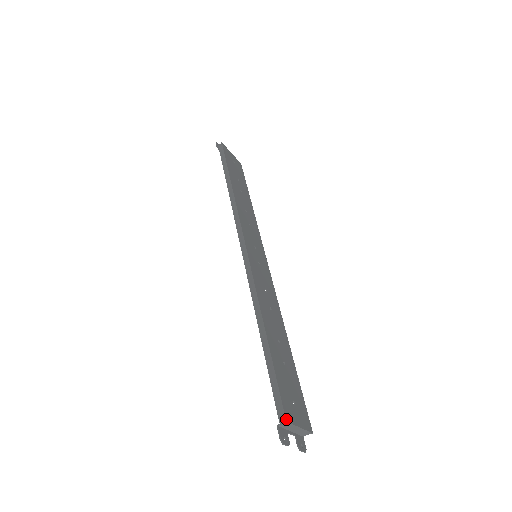
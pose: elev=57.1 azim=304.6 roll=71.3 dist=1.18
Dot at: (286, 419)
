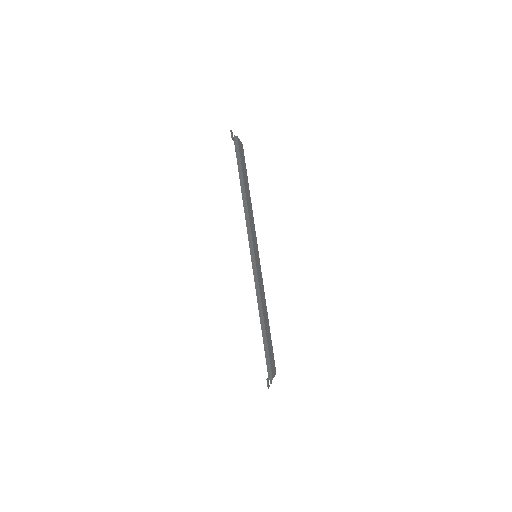
Dot at: occluded
